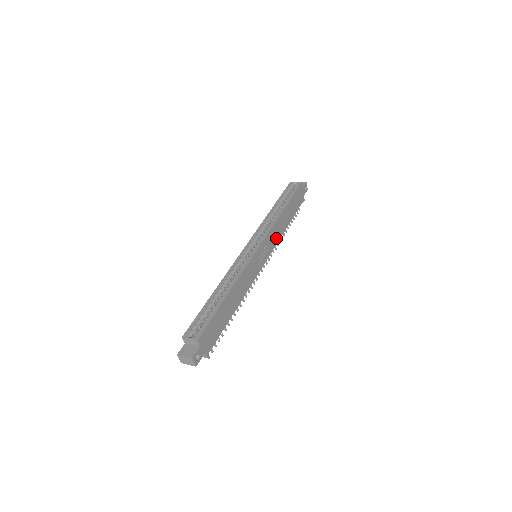
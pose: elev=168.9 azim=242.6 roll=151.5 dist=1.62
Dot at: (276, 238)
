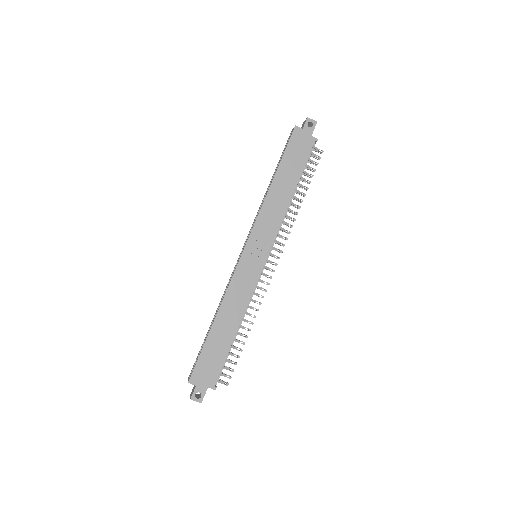
Dot at: (275, 221)
